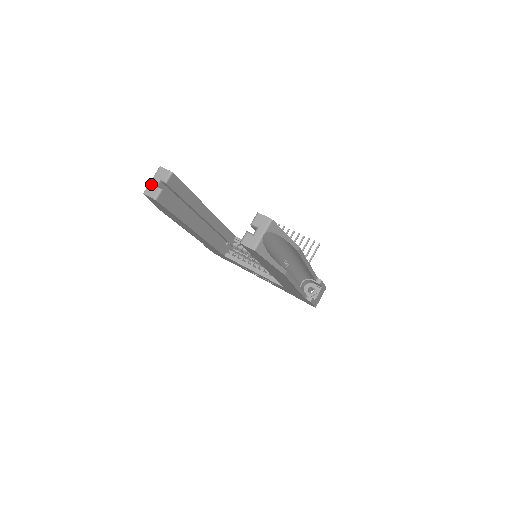
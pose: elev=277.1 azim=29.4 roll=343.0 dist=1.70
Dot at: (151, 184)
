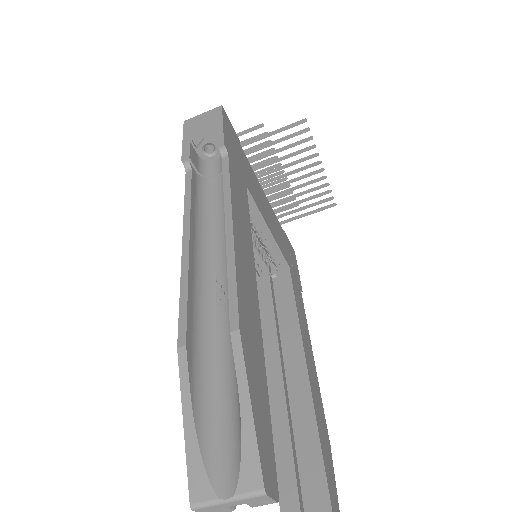
Dot at: (221, 506)
